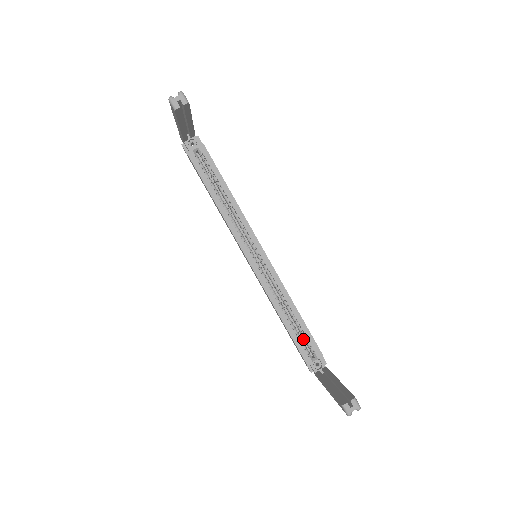
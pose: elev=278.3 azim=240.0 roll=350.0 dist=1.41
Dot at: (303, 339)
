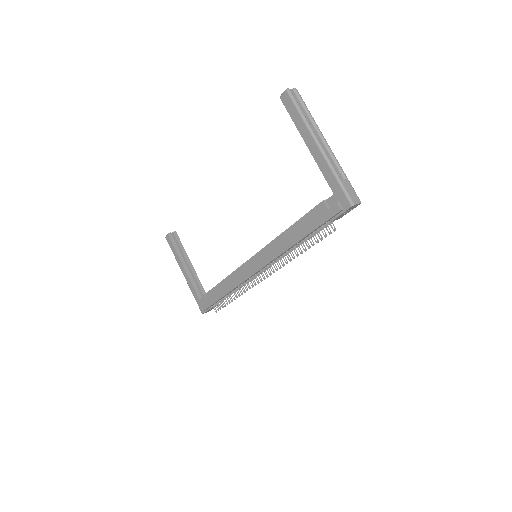
Dot at: occluded
